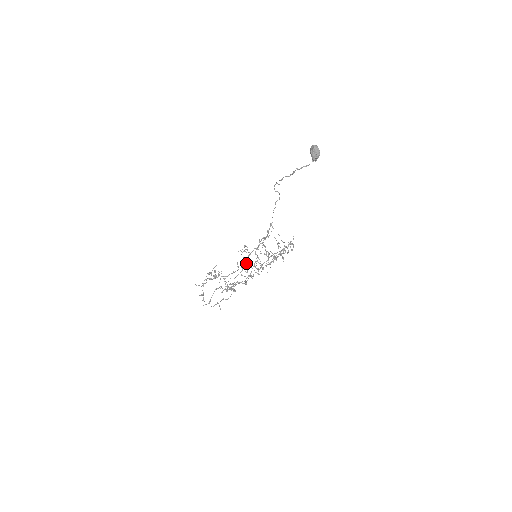
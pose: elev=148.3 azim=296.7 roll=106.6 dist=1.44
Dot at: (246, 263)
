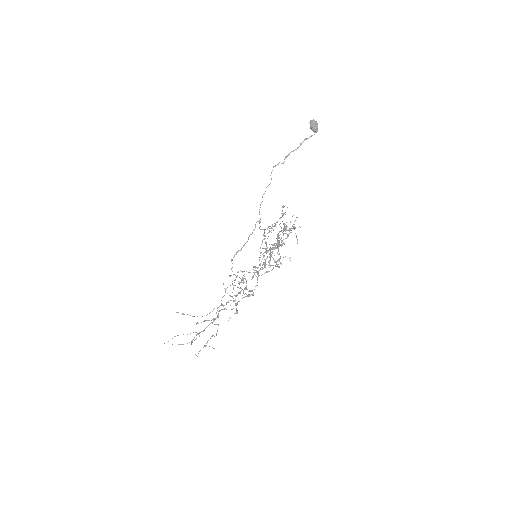
Dot at: (270, 248)
